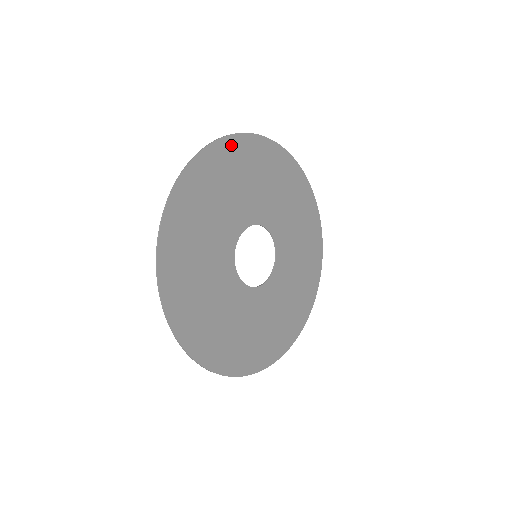
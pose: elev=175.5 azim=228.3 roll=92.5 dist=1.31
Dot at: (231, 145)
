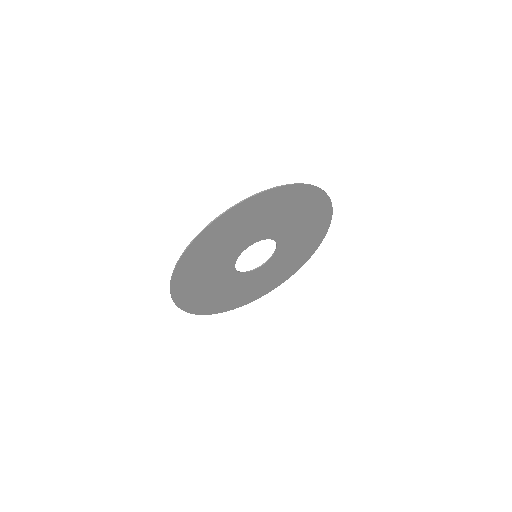
Dot at: (183, 266)
